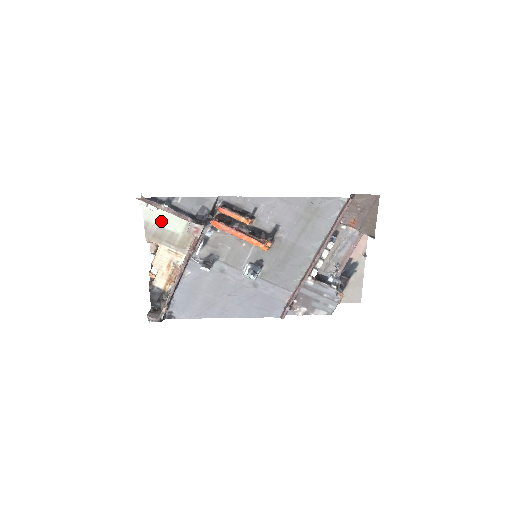
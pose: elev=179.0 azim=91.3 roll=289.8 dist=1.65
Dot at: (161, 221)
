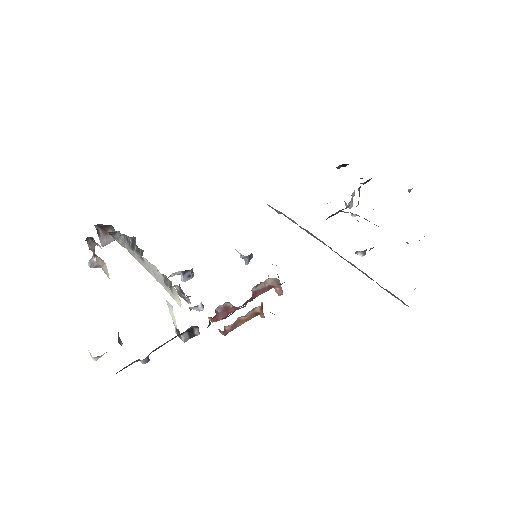
Dot at: occluded
